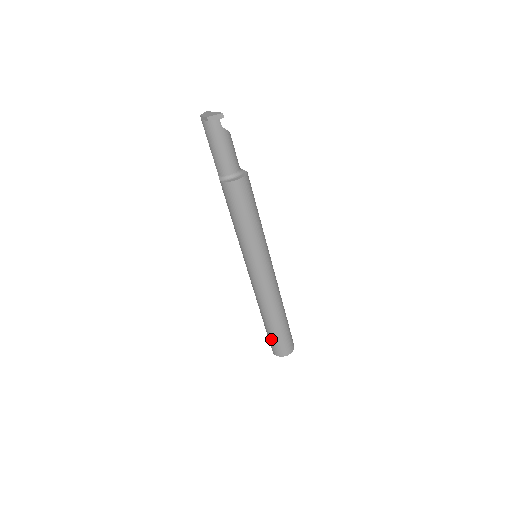
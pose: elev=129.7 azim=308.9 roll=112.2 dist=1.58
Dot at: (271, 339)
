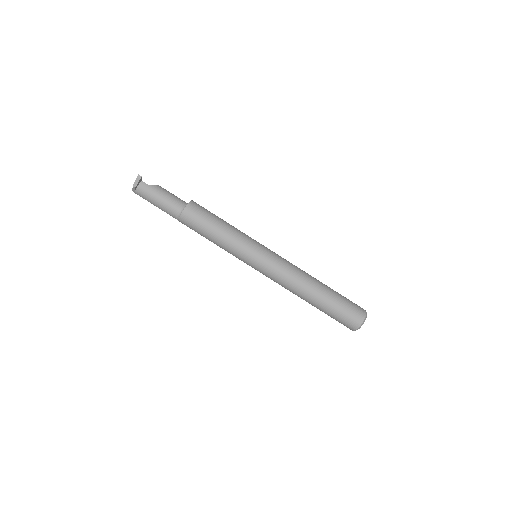
Dot at: (335, 317)
